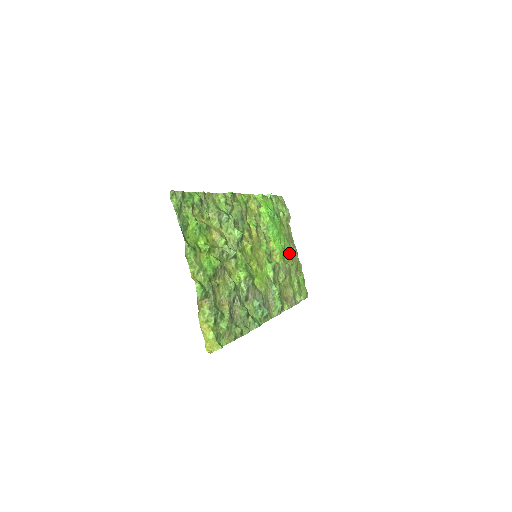
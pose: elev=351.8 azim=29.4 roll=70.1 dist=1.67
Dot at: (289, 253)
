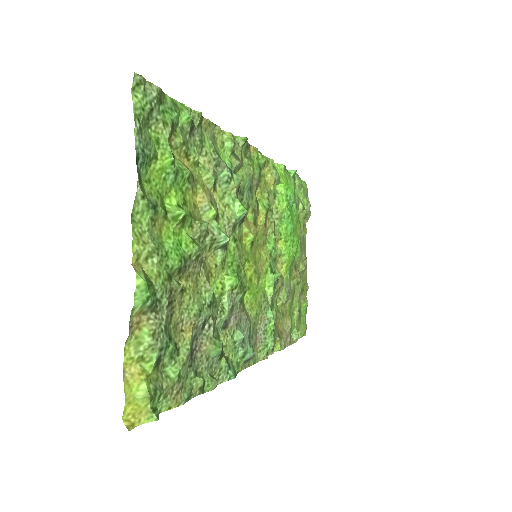
Dot at: (298, 265)
